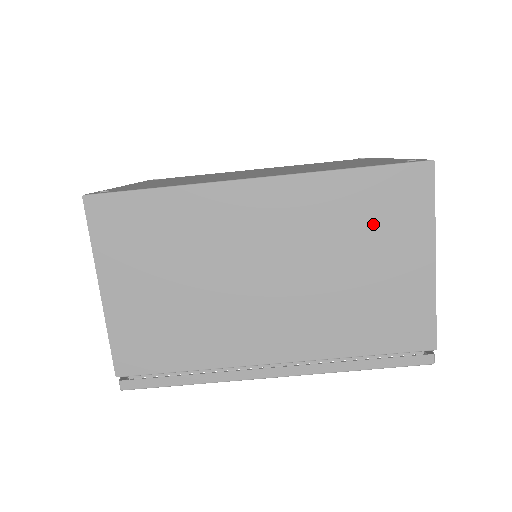
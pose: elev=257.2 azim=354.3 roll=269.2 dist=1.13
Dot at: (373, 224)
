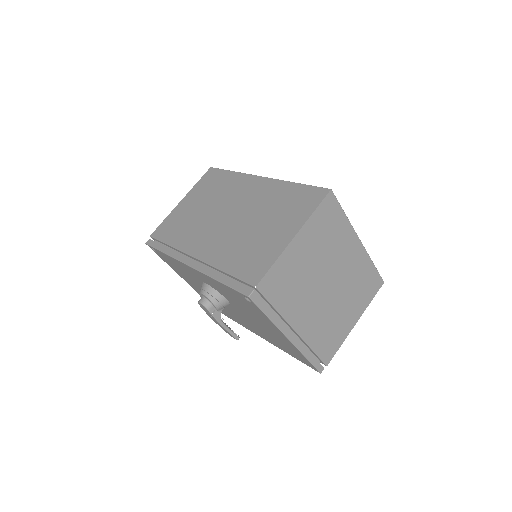
Dot at: (284, 209)
